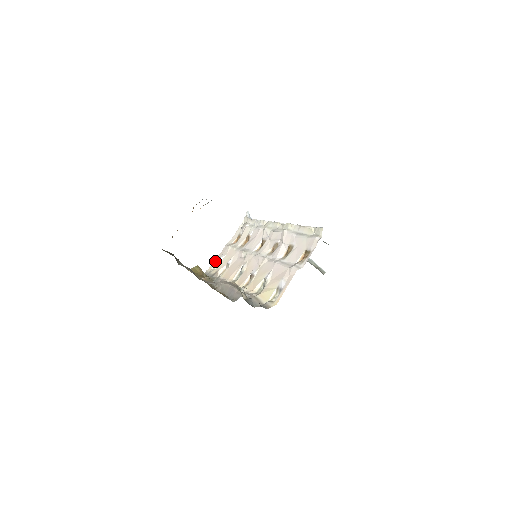
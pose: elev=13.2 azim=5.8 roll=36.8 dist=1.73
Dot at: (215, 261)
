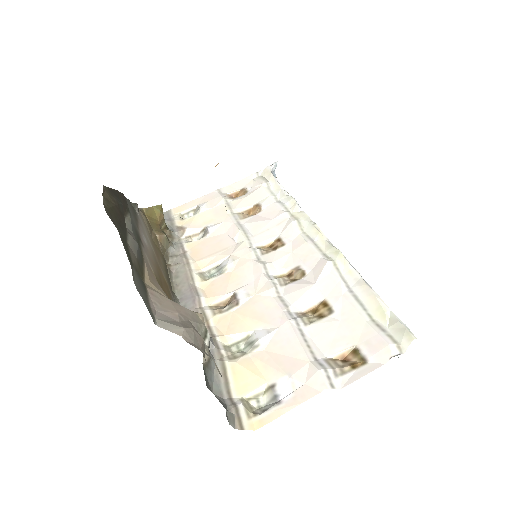
Dot at: (190, 204)
